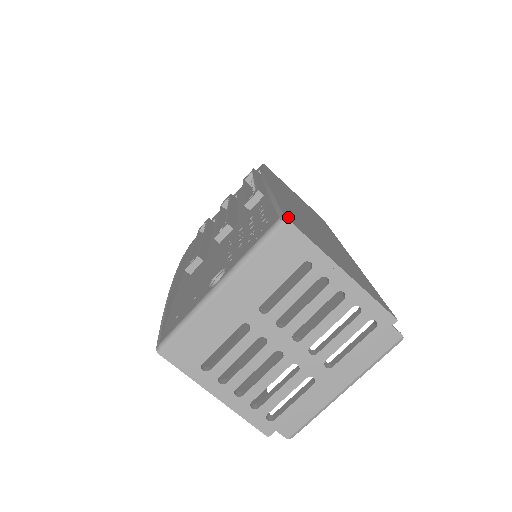
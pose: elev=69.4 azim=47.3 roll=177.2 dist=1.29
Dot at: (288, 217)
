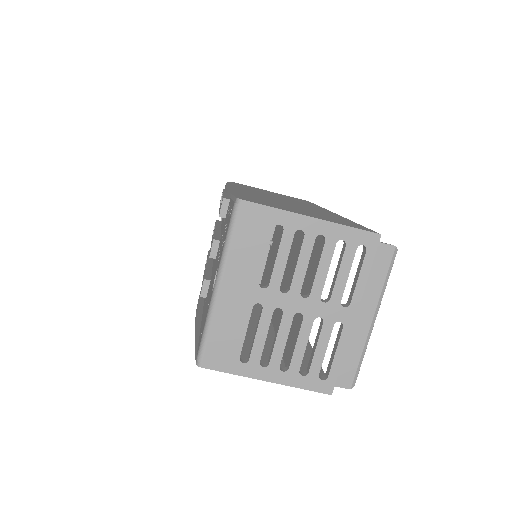
Dot at: occluded
